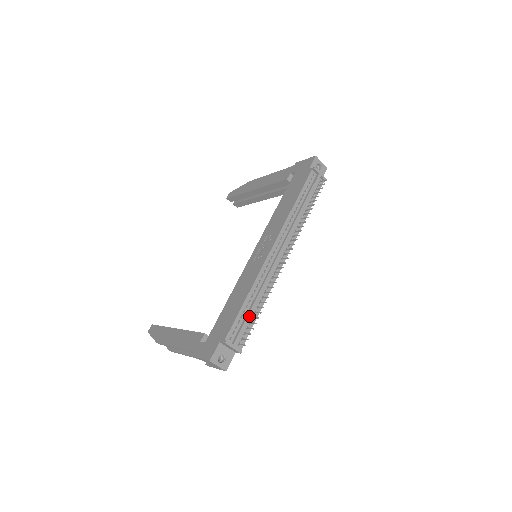
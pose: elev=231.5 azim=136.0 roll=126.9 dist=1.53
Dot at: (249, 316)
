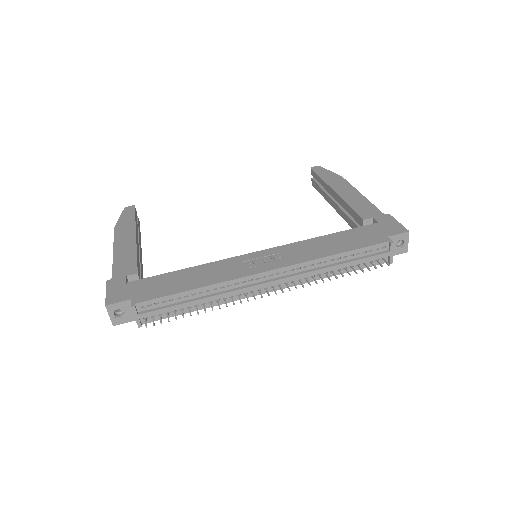
Dot at: (179, 306)
